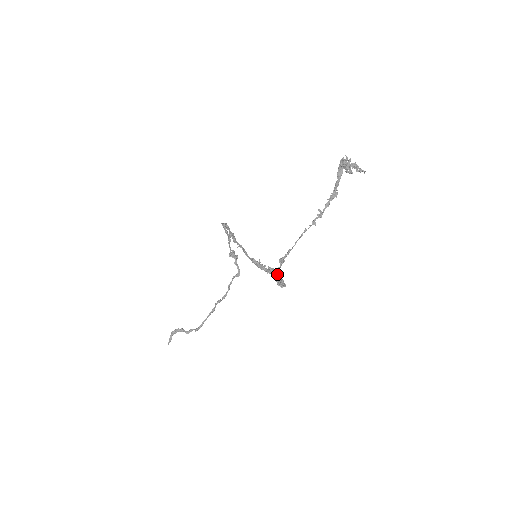
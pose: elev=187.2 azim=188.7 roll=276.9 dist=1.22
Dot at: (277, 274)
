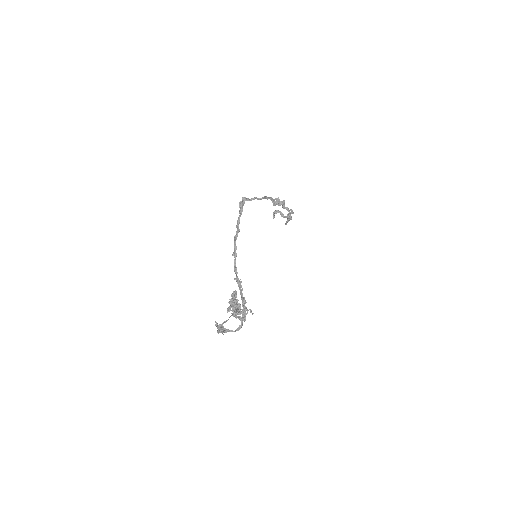
Dot at: (220, 332)
